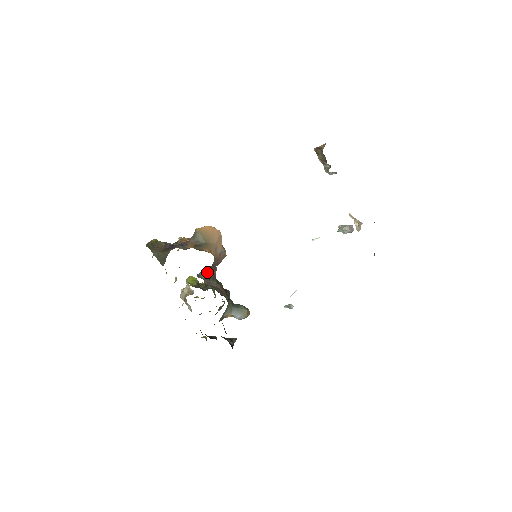
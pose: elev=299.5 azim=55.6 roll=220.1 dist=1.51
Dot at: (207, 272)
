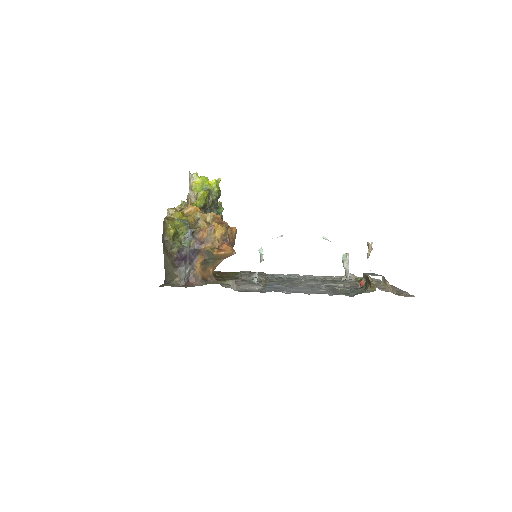
Dot at: occluded
